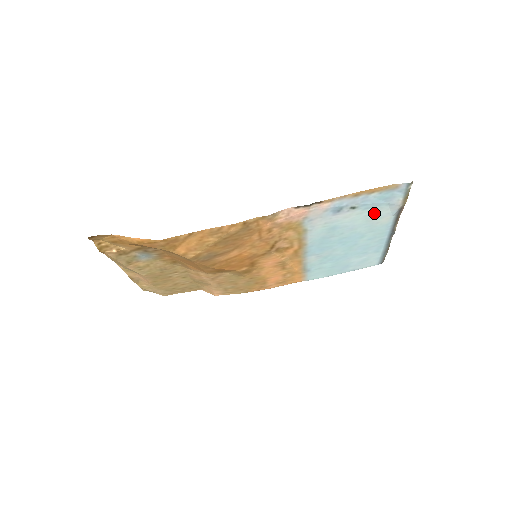
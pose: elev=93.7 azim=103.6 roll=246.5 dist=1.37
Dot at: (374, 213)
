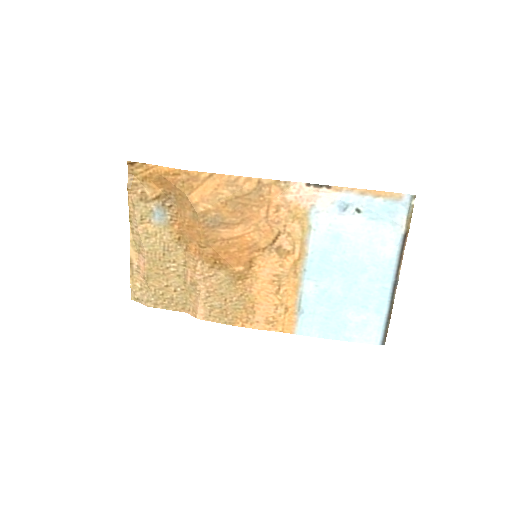
Dot at: (378, 232)
